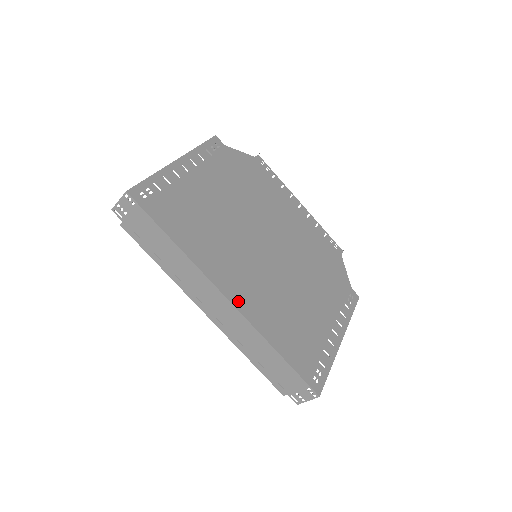
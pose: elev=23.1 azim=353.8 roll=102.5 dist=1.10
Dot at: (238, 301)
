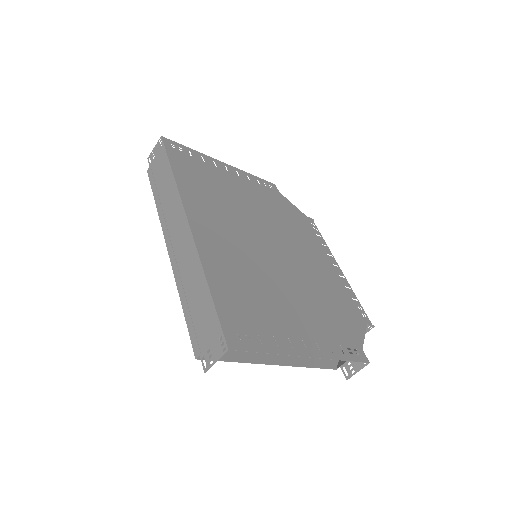
Dot at: (198, 231)
